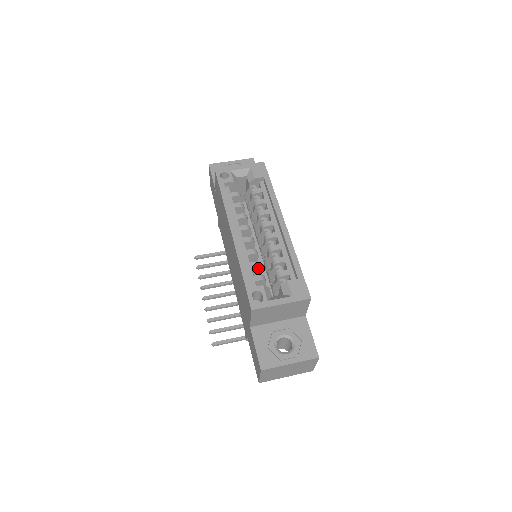
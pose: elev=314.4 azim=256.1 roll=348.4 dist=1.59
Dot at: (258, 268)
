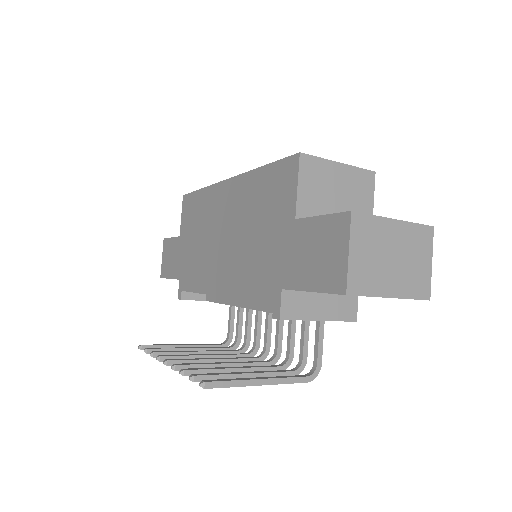
Dot at: occluded
